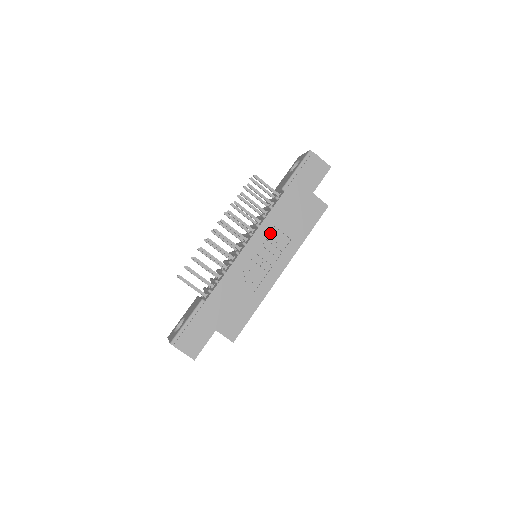
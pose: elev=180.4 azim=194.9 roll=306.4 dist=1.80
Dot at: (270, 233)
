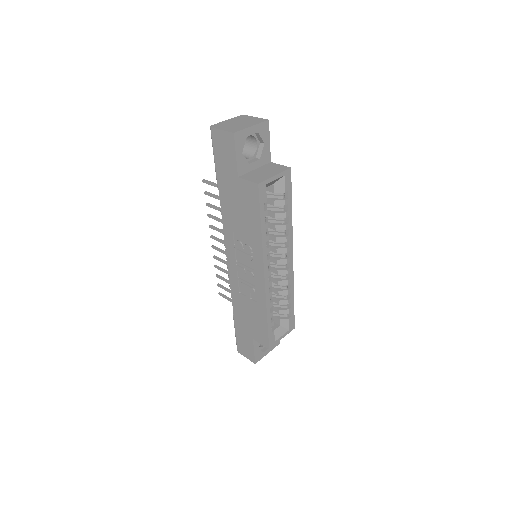
Dot at: (235, 239)
